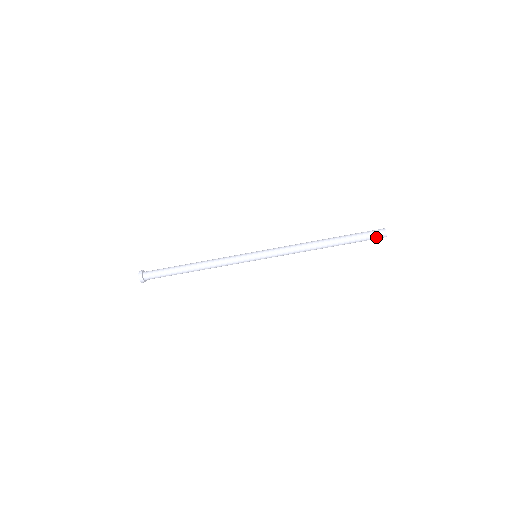
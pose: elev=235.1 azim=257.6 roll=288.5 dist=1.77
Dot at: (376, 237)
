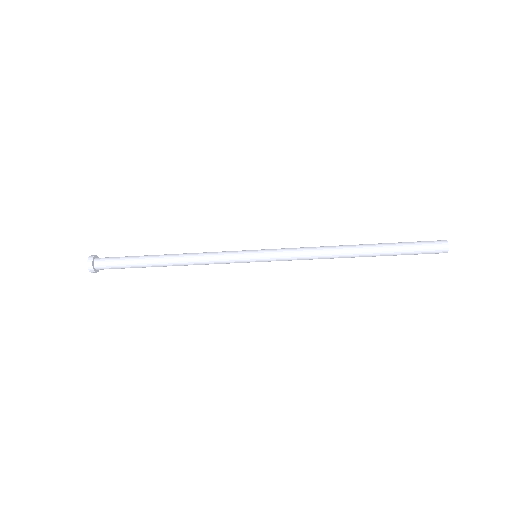
Dot at: (432, 252)
